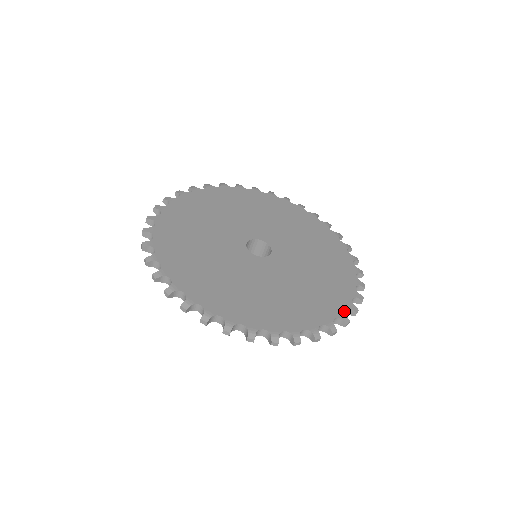
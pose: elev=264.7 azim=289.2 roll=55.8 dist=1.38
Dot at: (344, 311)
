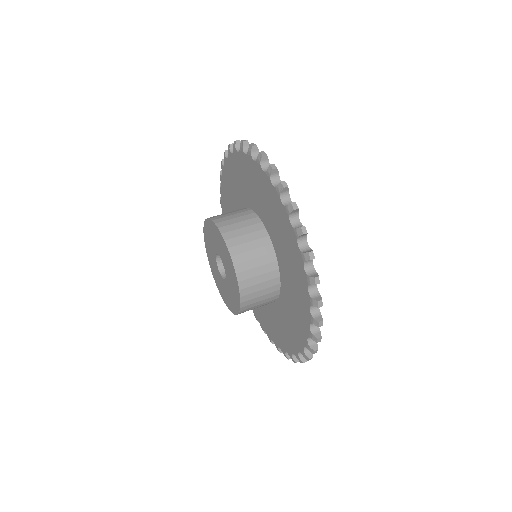
Dot at: occluded
